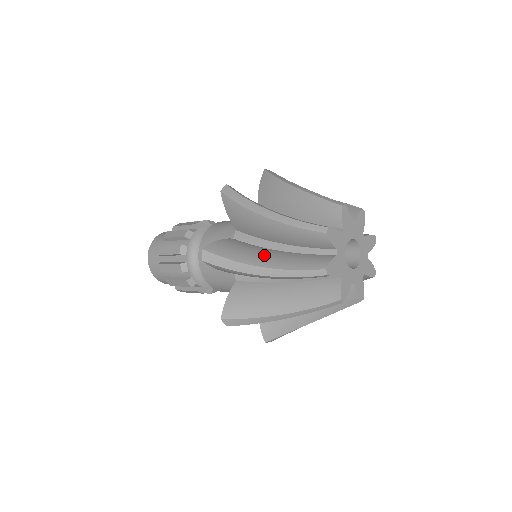
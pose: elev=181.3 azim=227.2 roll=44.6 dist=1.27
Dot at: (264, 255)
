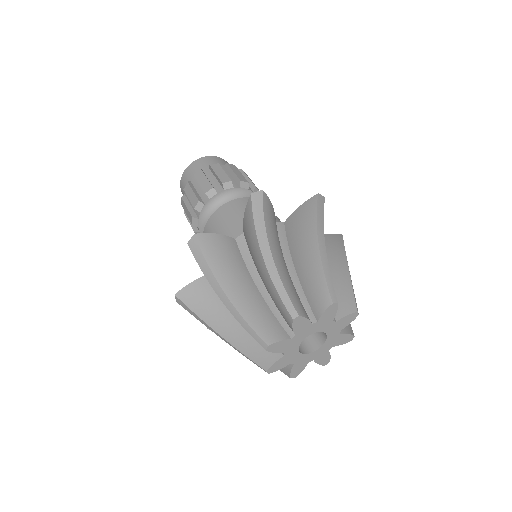
Dot at: (226, 319)
